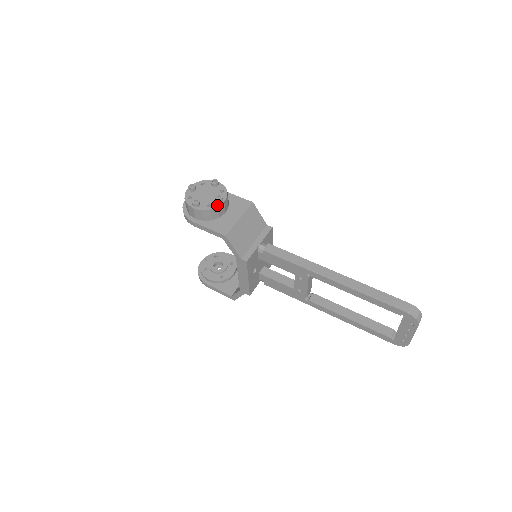
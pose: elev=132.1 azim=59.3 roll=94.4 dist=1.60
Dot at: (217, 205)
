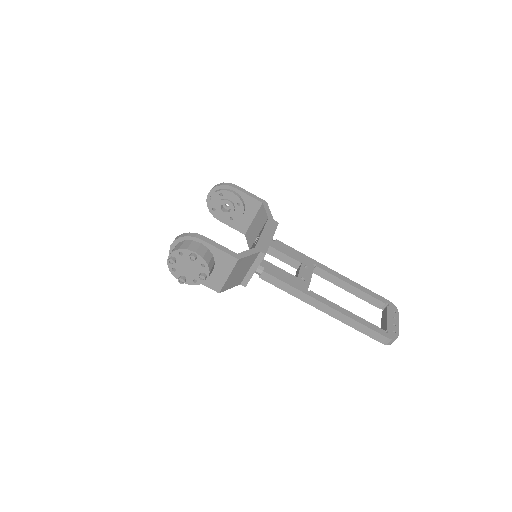
Dot at: (202, 282)
